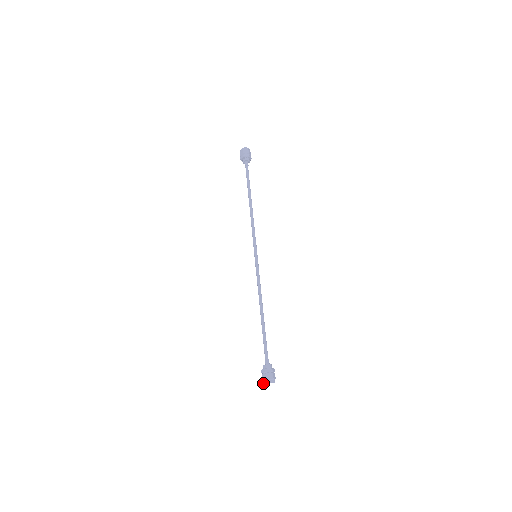
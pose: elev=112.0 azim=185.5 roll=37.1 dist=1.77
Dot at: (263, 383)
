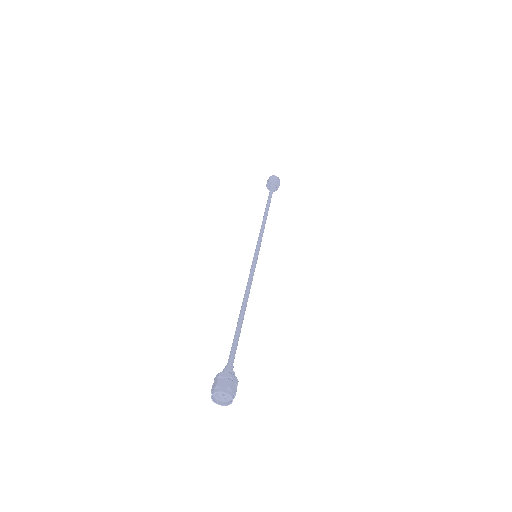
Dot at: (211, 398)
